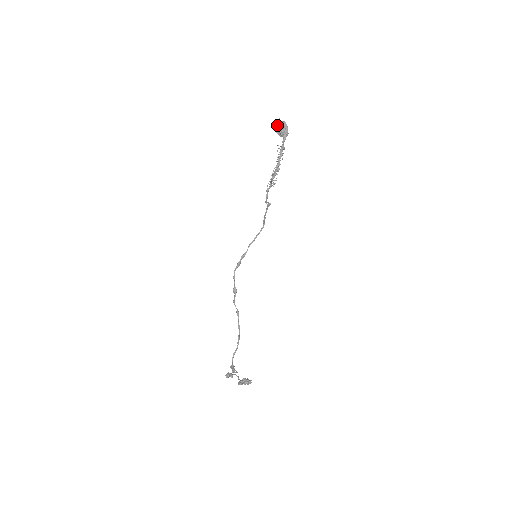
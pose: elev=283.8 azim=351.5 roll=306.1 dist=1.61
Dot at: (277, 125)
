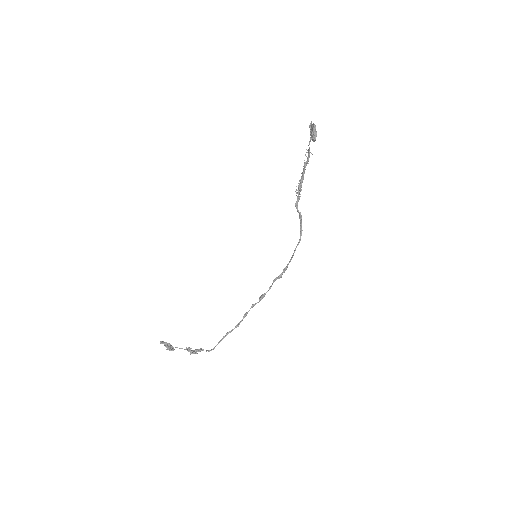
Dot at: (311, 128)
